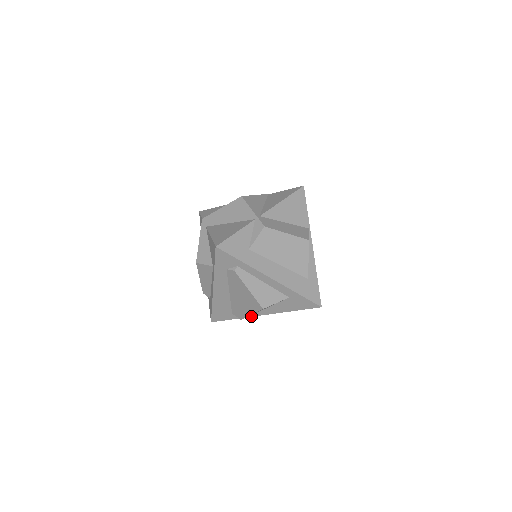
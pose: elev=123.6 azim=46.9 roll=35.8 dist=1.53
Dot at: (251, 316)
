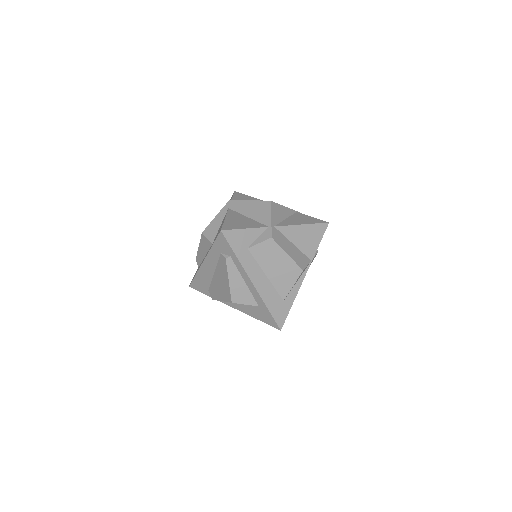
Dot at: (222, 302)
